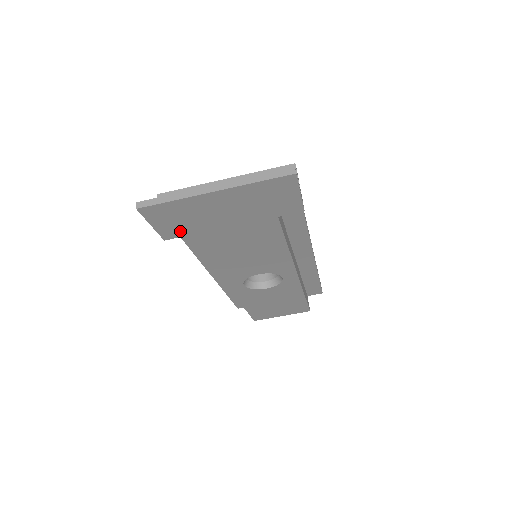
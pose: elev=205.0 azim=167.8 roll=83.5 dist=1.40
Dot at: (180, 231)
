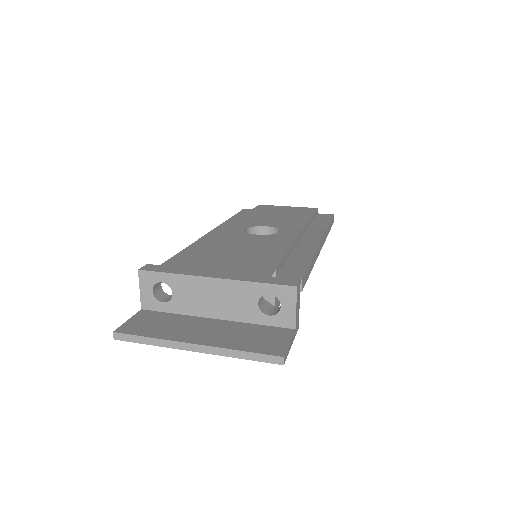
Dot at: occluded
